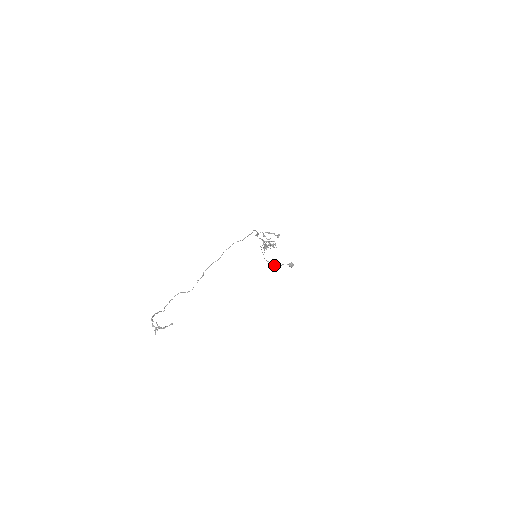
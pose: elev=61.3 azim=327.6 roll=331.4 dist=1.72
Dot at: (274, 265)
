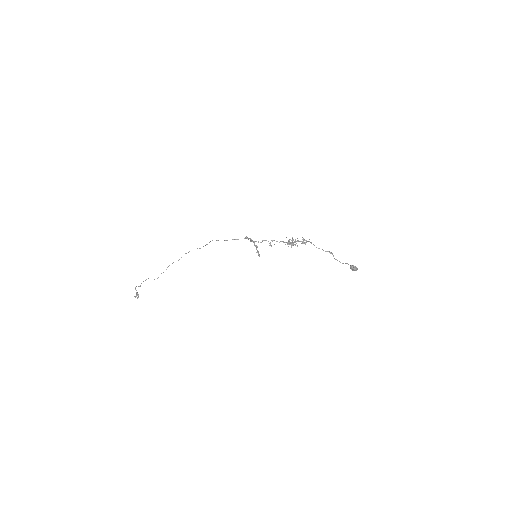
Dot at: (336, 259)
